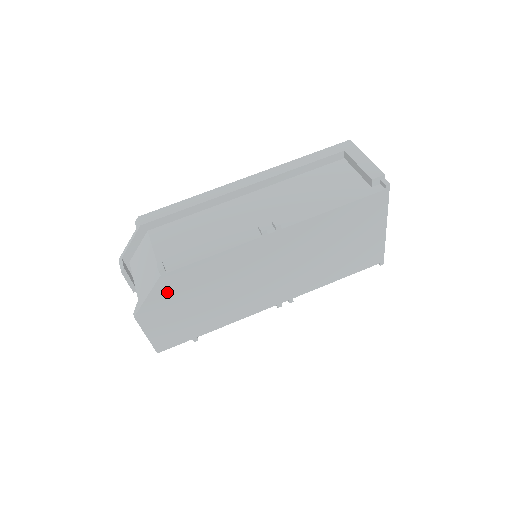
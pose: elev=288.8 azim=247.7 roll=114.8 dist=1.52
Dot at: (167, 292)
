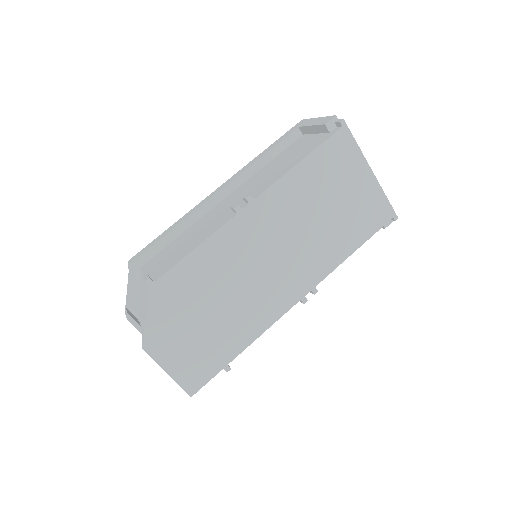
Dot at: (165, 308)
